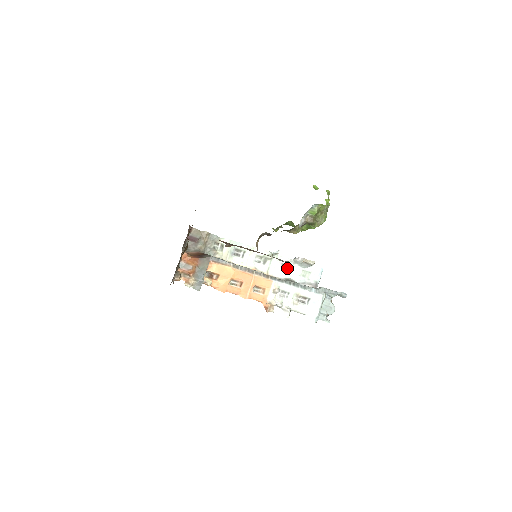
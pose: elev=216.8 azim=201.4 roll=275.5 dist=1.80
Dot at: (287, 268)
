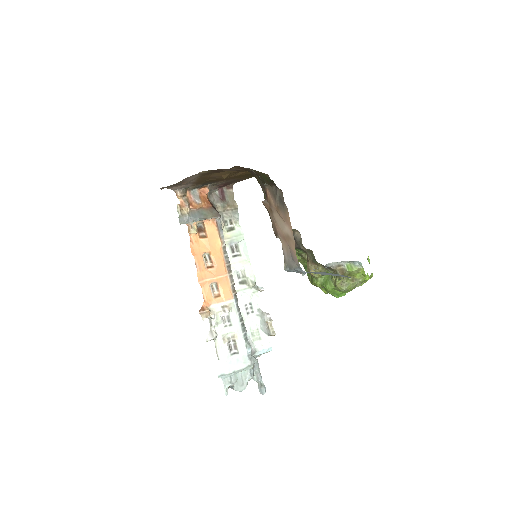
Dot at: (250, 311)
